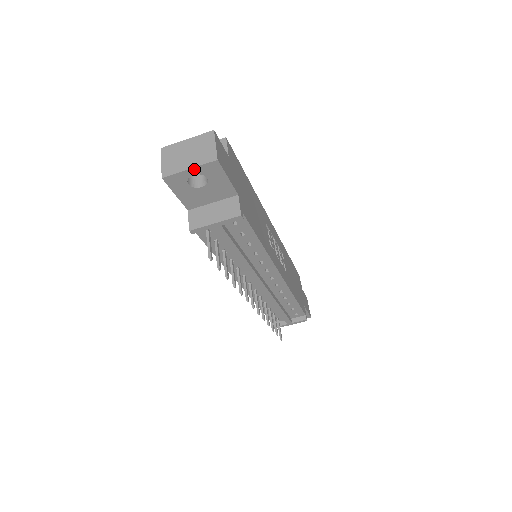
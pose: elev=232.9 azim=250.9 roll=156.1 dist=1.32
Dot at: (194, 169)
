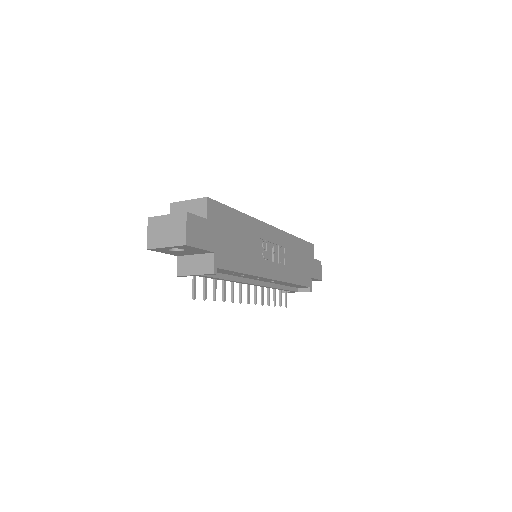
Dot at: (170, 247)
